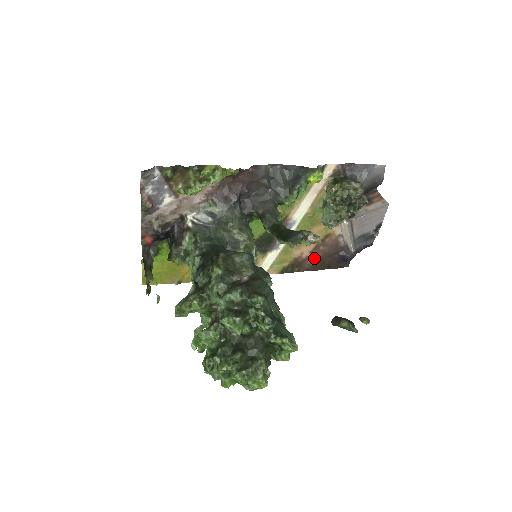
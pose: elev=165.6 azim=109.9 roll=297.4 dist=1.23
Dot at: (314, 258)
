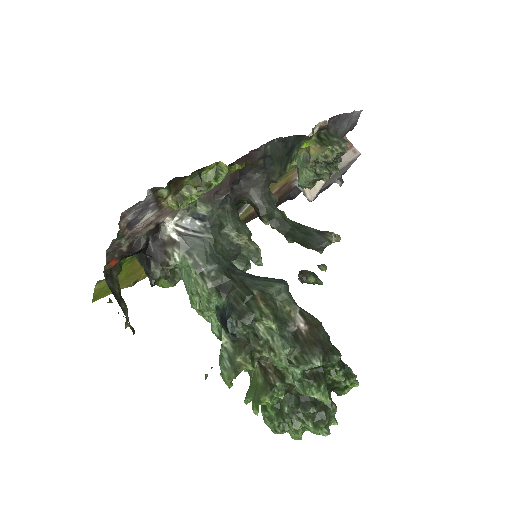
Dot at: occluded
